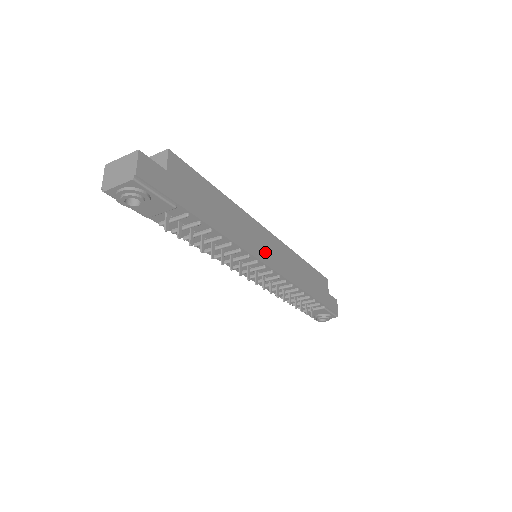
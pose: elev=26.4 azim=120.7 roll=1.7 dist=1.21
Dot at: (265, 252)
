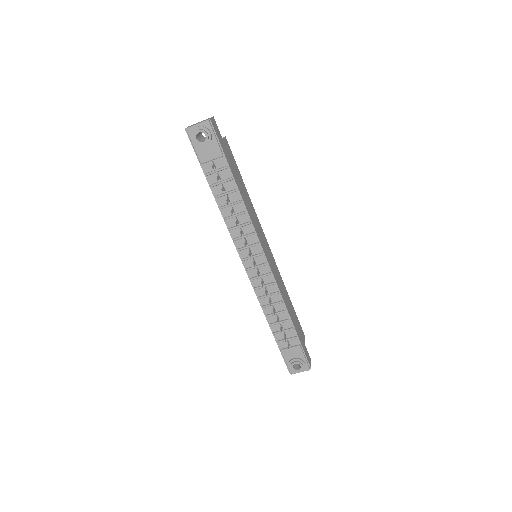
Dot at: (264, 247)
